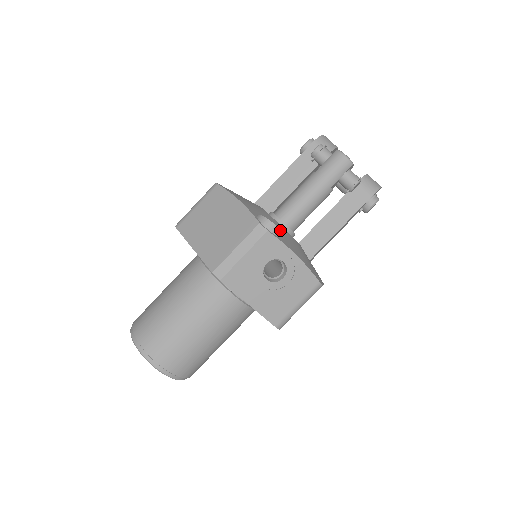
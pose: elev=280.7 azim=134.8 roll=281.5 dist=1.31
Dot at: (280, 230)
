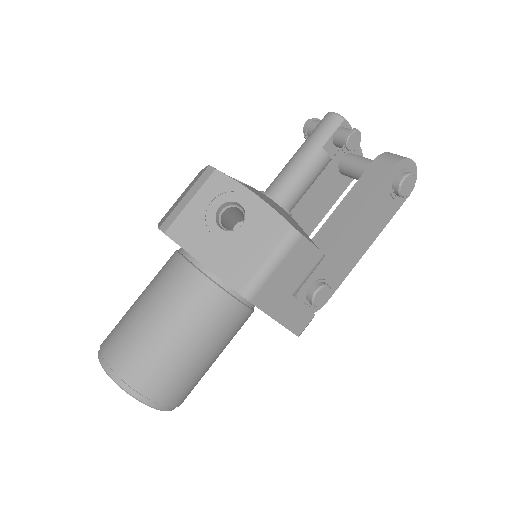
Dot at: (249, 186)
